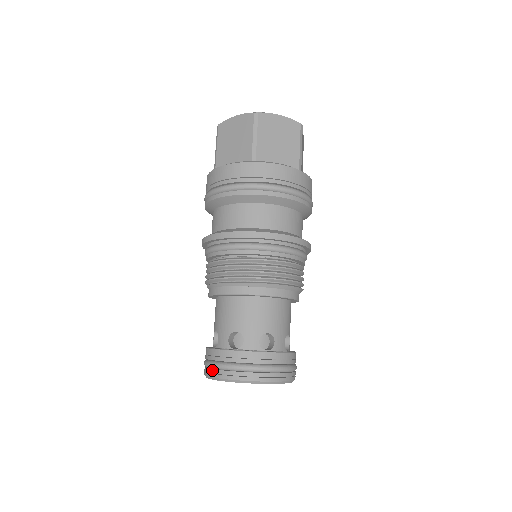
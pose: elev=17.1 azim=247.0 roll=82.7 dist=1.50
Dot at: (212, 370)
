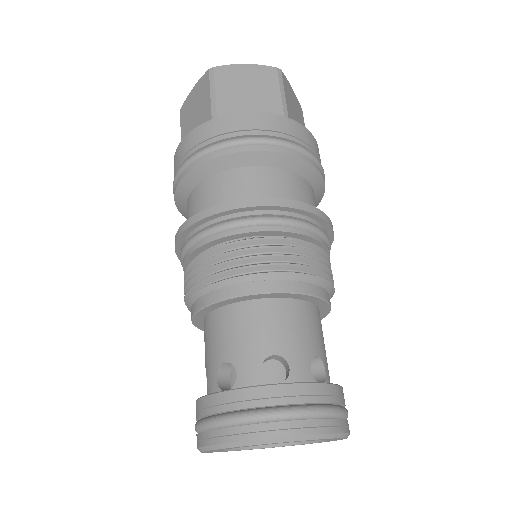
Dot at: (198, 435)
